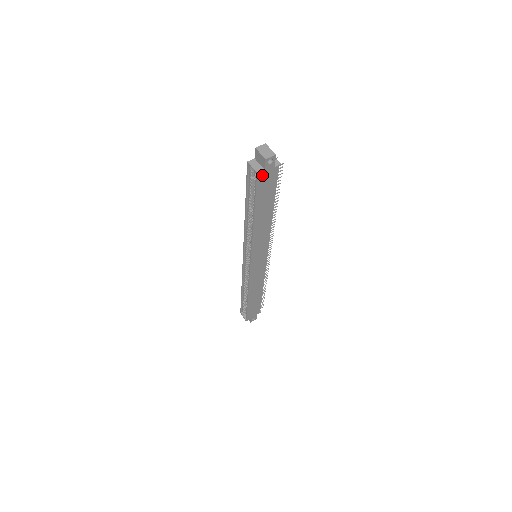
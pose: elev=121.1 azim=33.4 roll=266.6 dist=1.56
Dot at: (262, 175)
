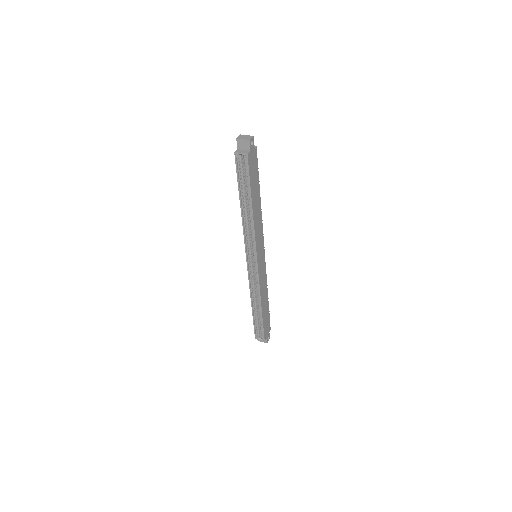
Dot at: (250, 156)
